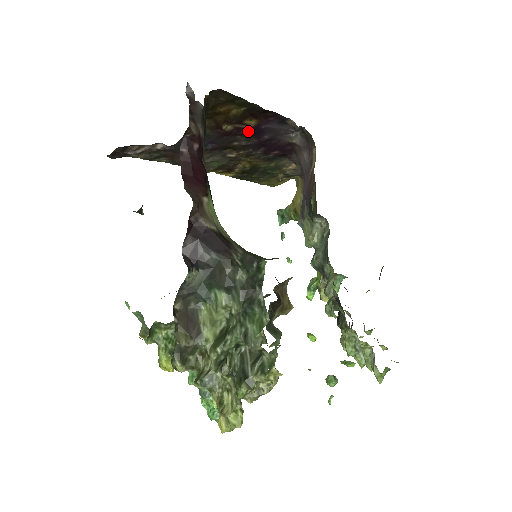
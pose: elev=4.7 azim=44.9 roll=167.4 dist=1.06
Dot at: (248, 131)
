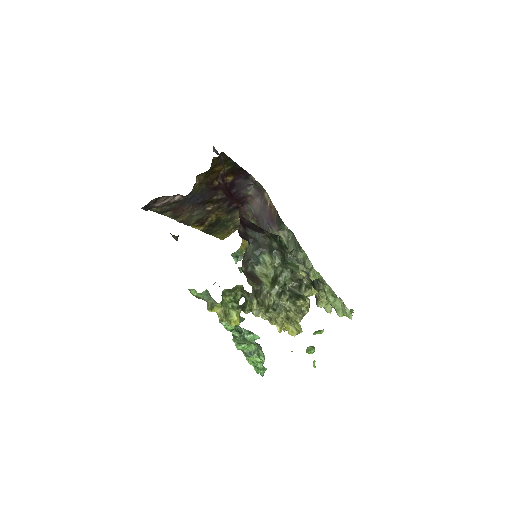
Dot at: occluded
